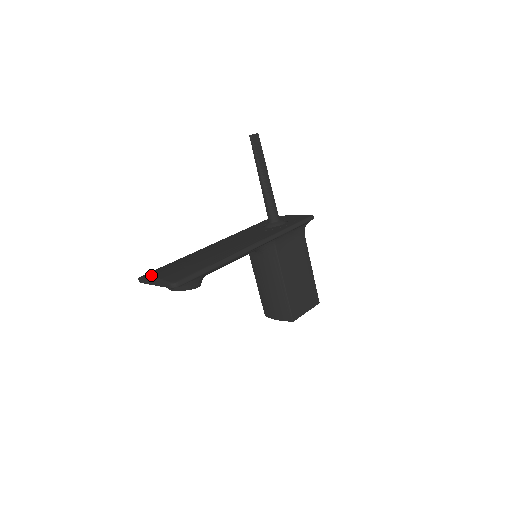
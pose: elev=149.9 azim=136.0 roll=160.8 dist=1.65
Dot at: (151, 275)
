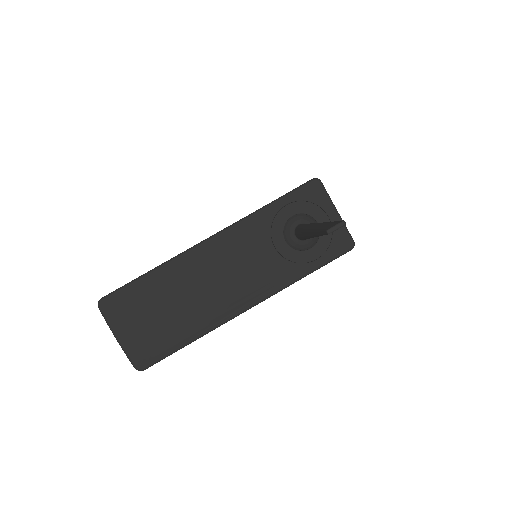
Dot at: (114, 325)
